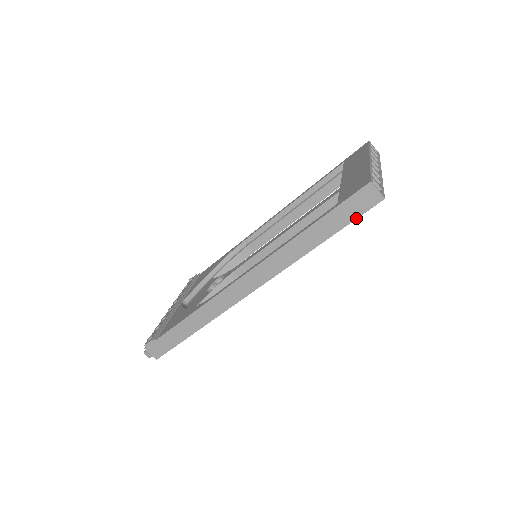
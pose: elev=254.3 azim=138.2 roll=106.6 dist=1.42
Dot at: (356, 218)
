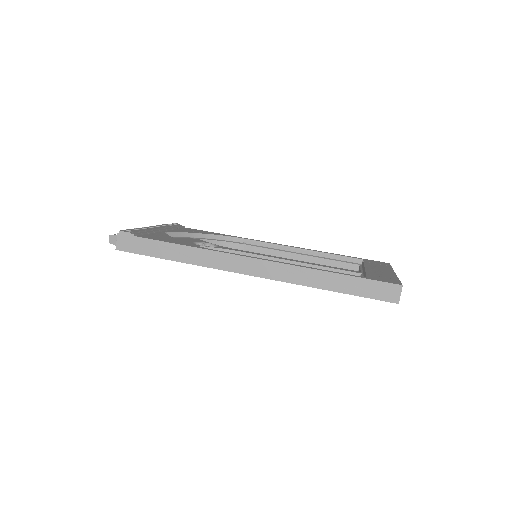
Dot at: occluded
